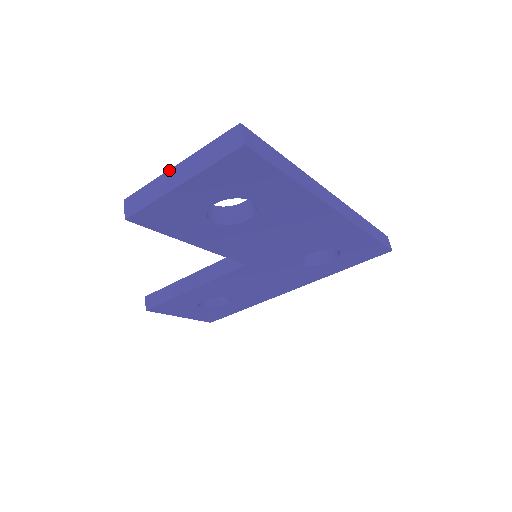
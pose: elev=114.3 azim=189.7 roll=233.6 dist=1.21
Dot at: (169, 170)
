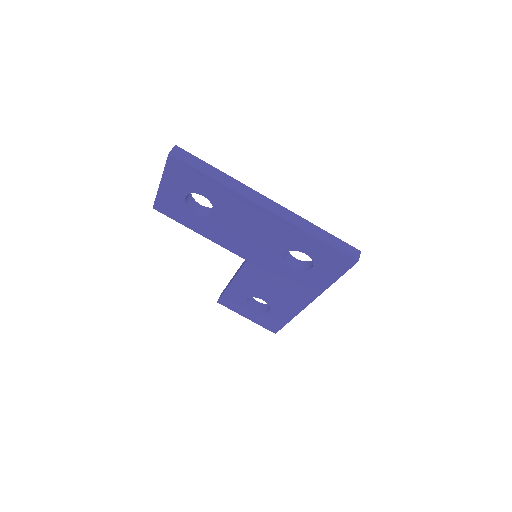
Dot at: occluded
